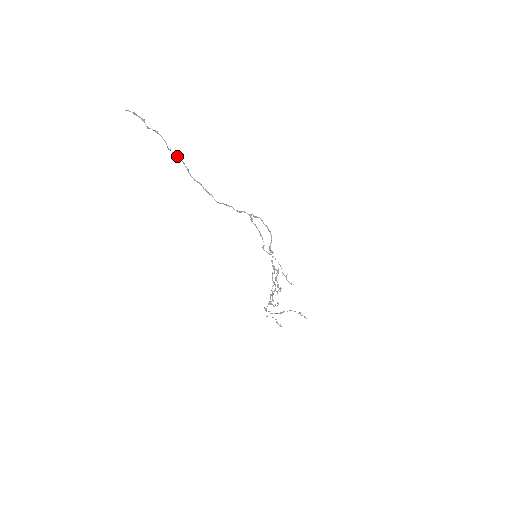
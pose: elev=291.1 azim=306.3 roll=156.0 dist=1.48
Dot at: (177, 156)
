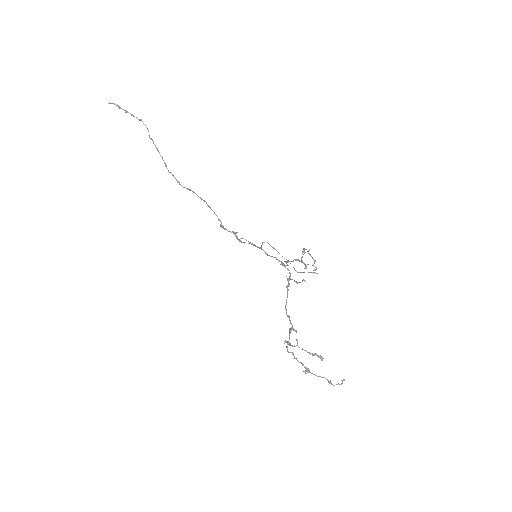
Dot at: (156, 148)
